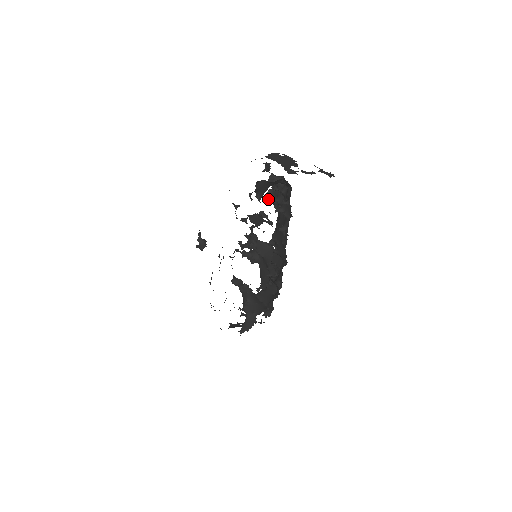
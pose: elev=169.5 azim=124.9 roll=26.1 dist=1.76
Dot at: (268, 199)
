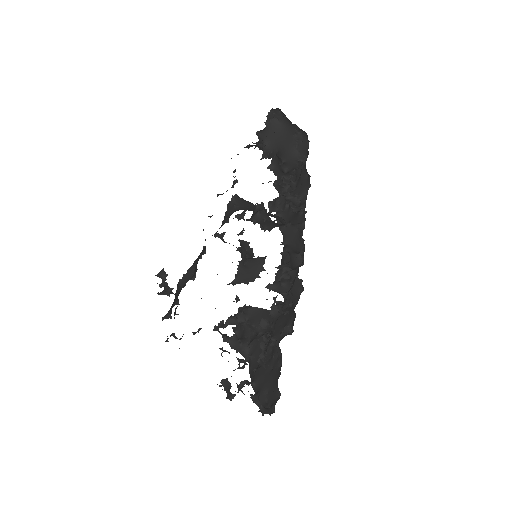
Dot at: occluded
